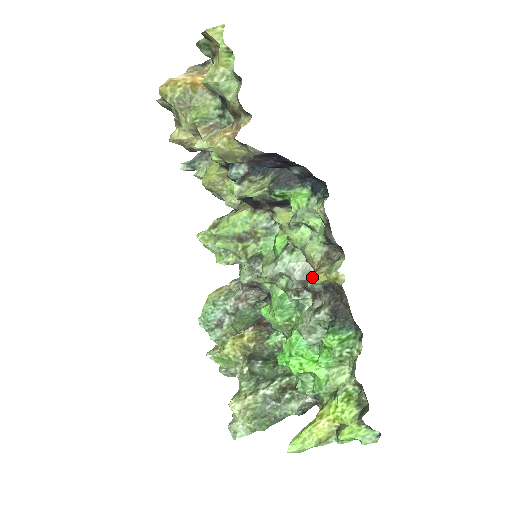
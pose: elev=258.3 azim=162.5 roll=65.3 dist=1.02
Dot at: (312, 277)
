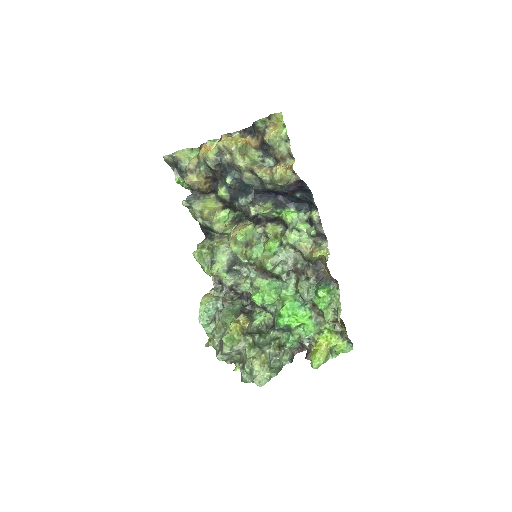
Dot at: (313, 254)
